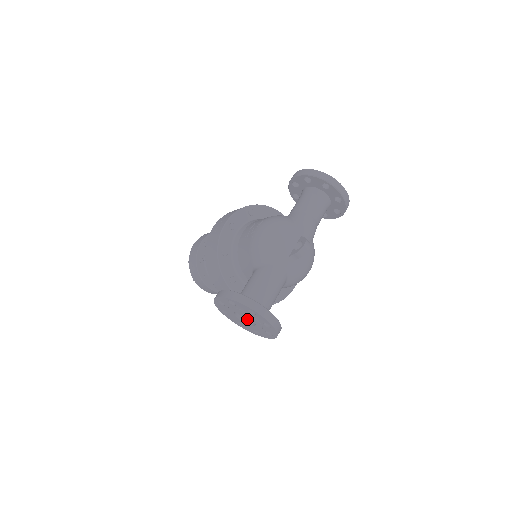
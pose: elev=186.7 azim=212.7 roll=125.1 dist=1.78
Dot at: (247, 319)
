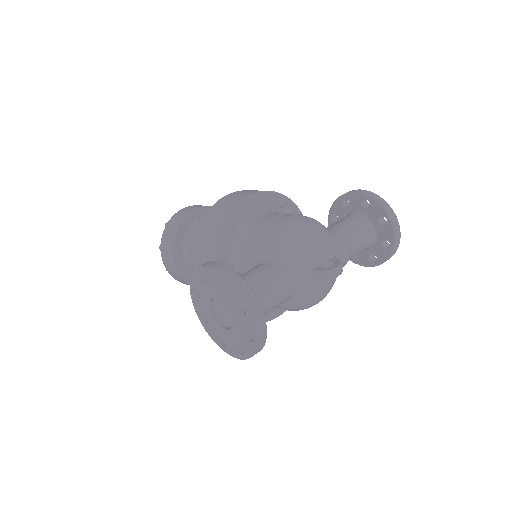
Dot at: (221, 317)
